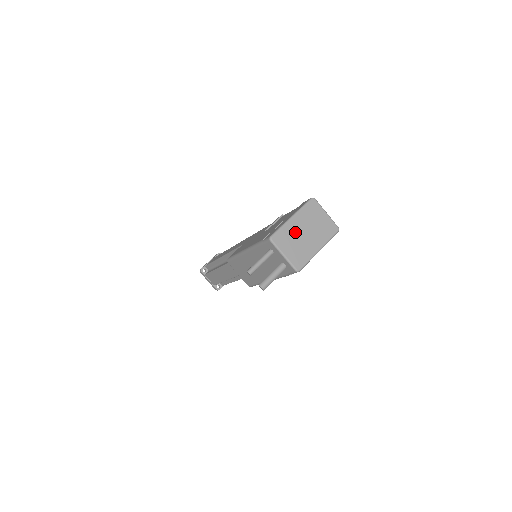
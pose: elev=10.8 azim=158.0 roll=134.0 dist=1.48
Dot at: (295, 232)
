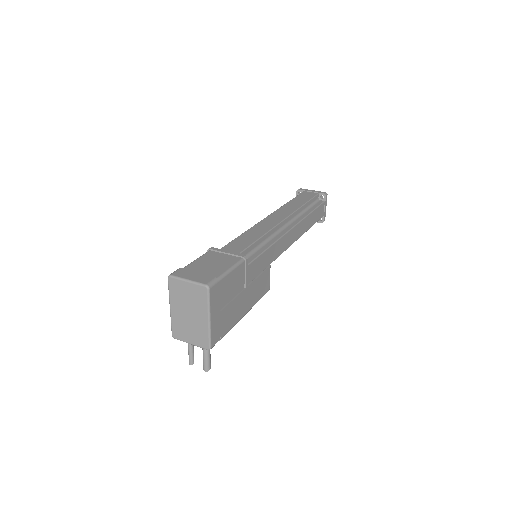
Dot at: (181, 319)
